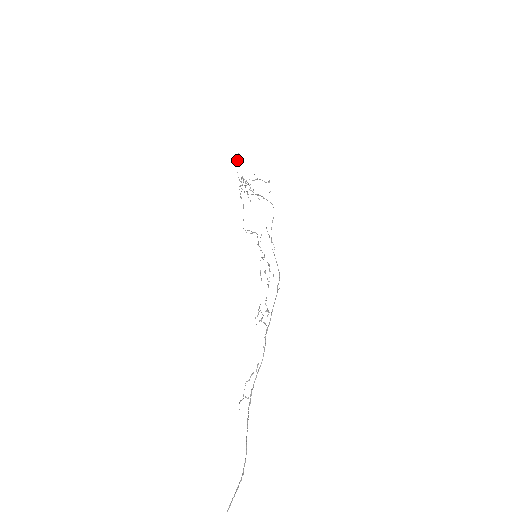
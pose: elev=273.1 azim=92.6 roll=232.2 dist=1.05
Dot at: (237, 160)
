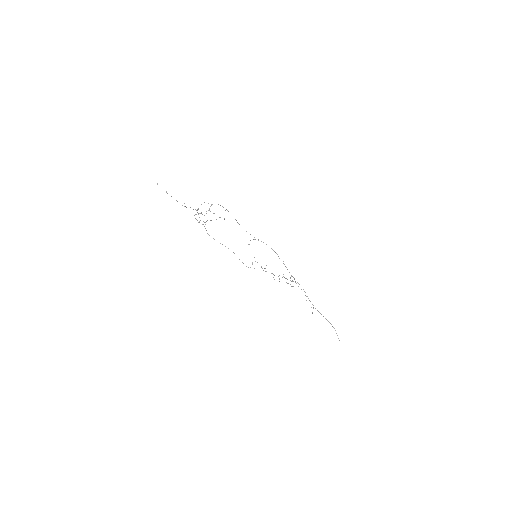
Dot at: occluded
